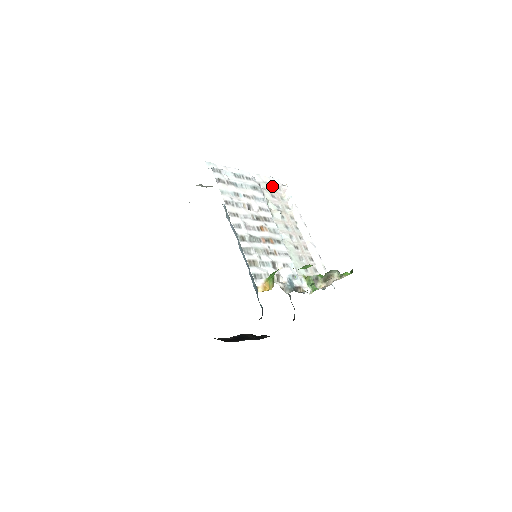
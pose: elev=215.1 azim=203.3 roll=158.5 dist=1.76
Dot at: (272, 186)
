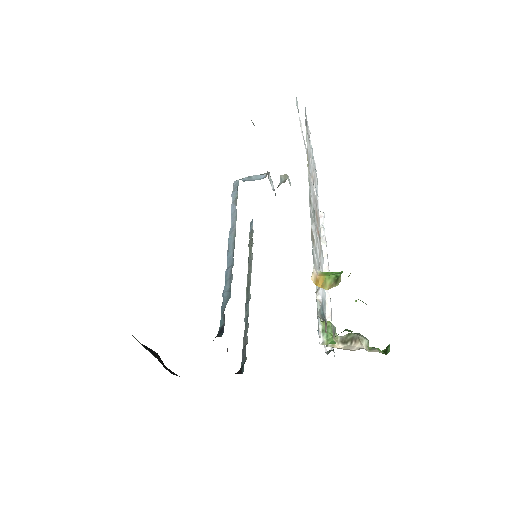
Dot at: occluded
